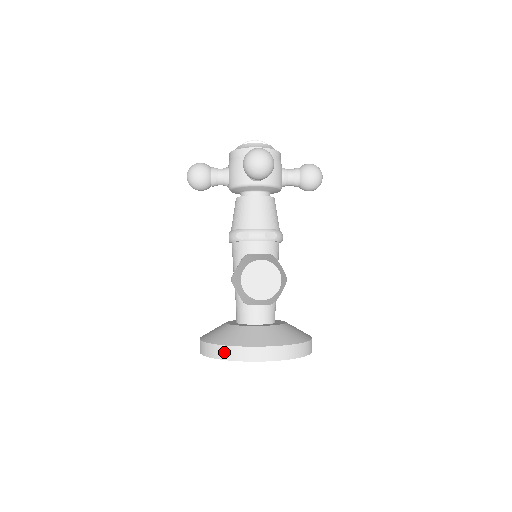
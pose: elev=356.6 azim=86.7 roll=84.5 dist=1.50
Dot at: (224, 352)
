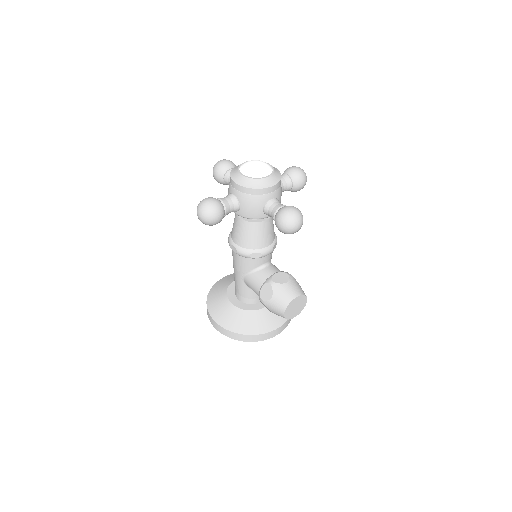
Dot at: (252, 338)
